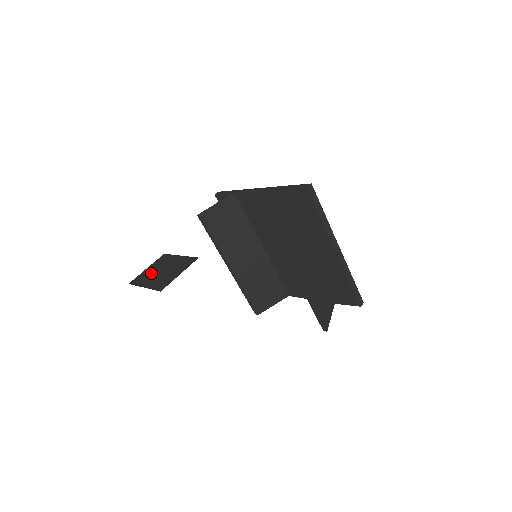
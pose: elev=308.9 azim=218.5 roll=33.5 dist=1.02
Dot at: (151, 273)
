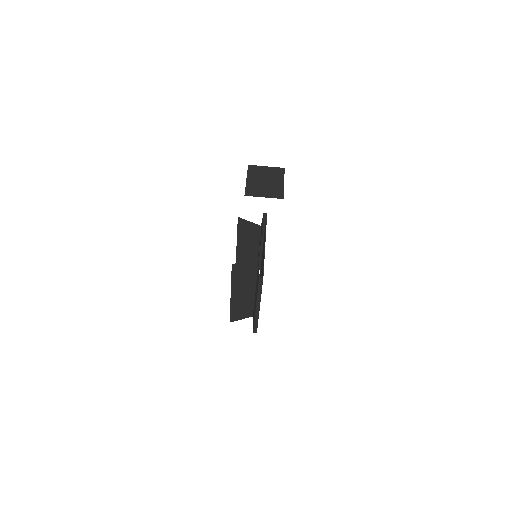
Dot at: (262, 174)
